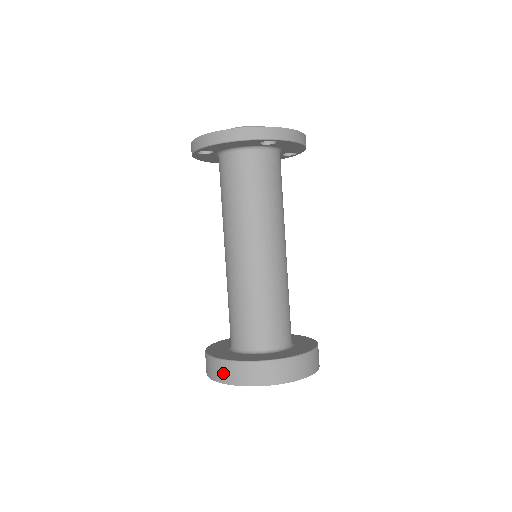
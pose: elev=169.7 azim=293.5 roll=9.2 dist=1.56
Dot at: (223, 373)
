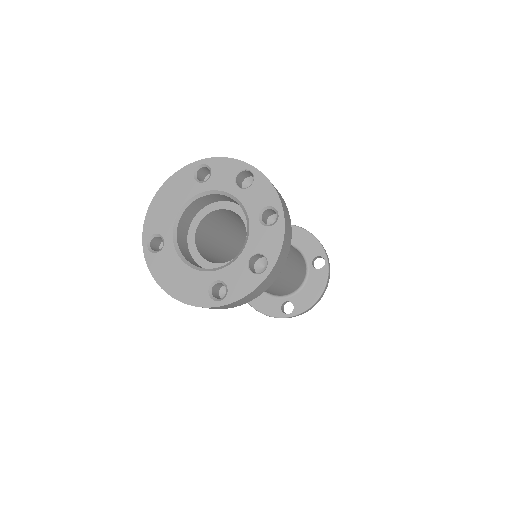
Dot at: occluded
